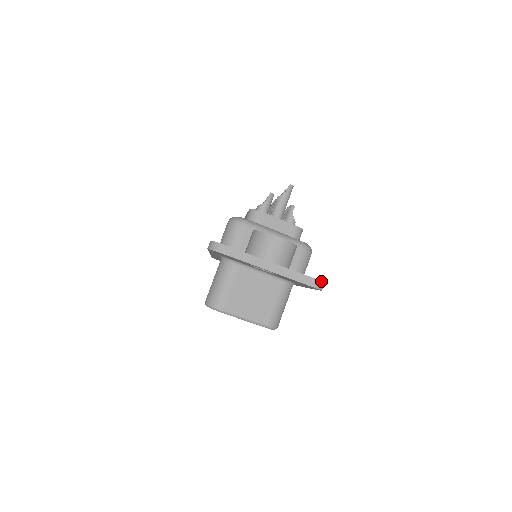
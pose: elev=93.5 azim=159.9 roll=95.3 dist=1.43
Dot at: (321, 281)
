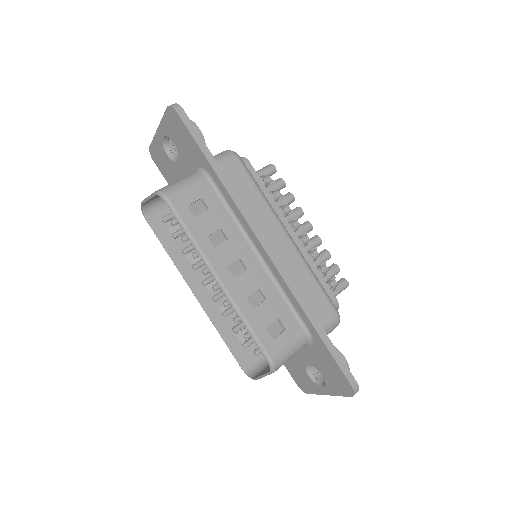
Dot at: (176, 104)
